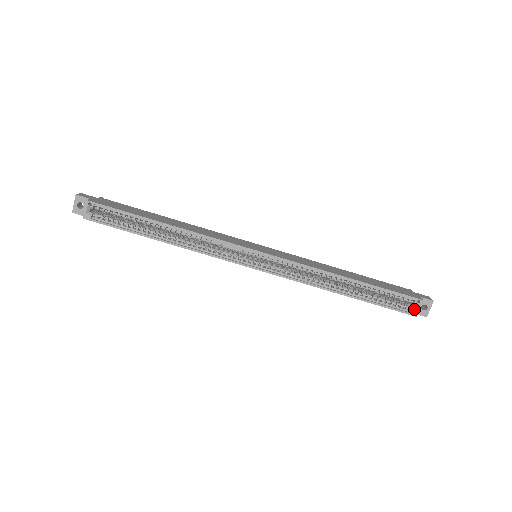
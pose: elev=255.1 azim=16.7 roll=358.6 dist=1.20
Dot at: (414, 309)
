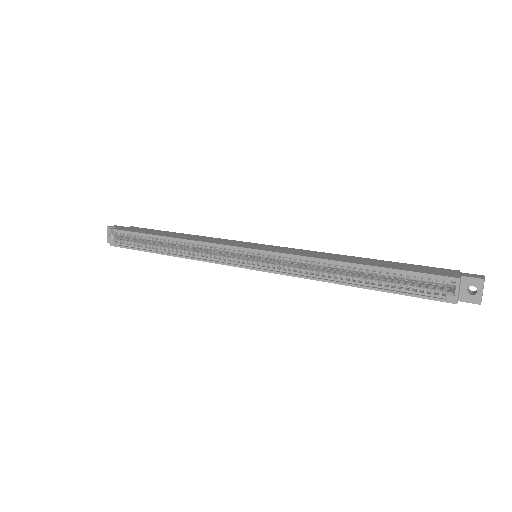
Dot at: (451, 293)
